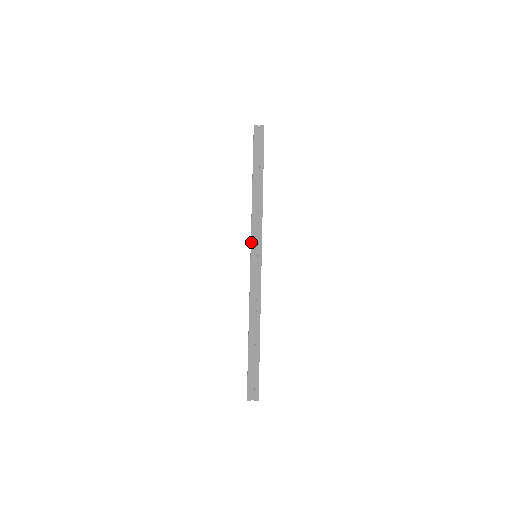
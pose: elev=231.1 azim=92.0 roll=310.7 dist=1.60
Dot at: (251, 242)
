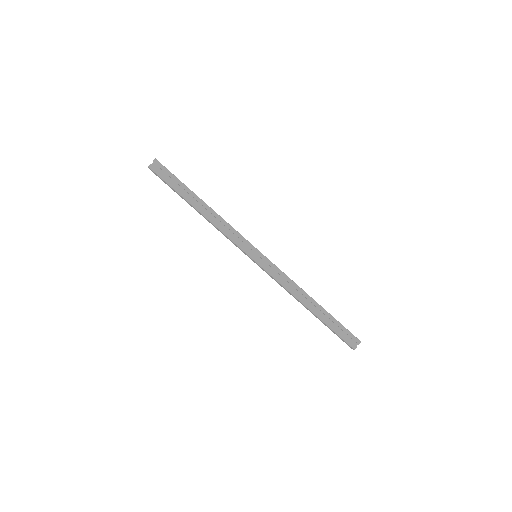
Dot at: (243, 251)
